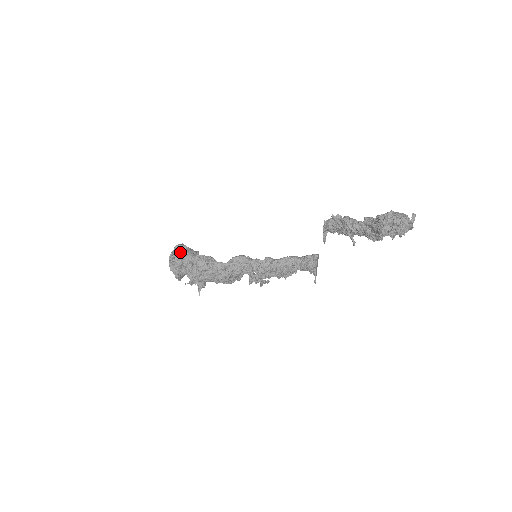
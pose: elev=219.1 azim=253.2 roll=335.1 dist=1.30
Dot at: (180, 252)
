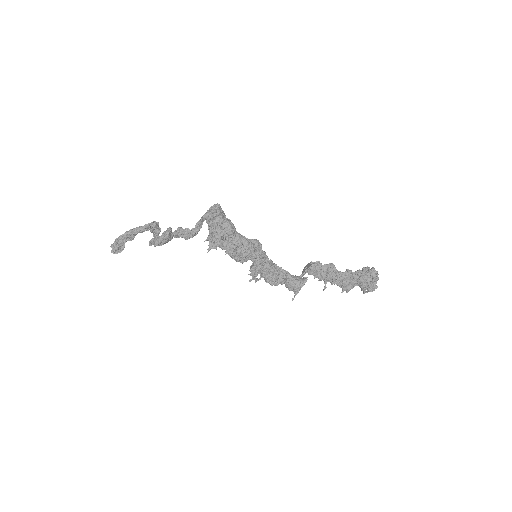
Dot at: (219, 207)
